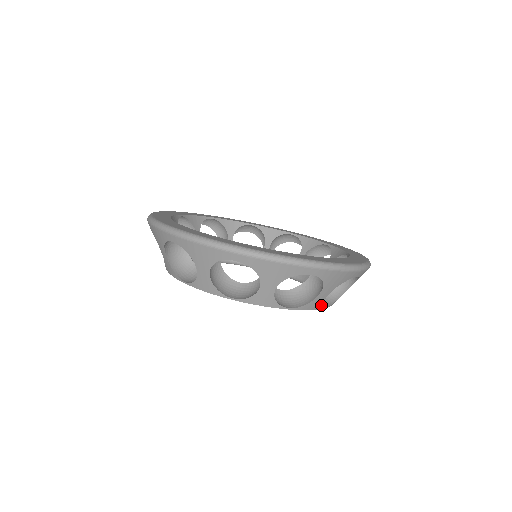
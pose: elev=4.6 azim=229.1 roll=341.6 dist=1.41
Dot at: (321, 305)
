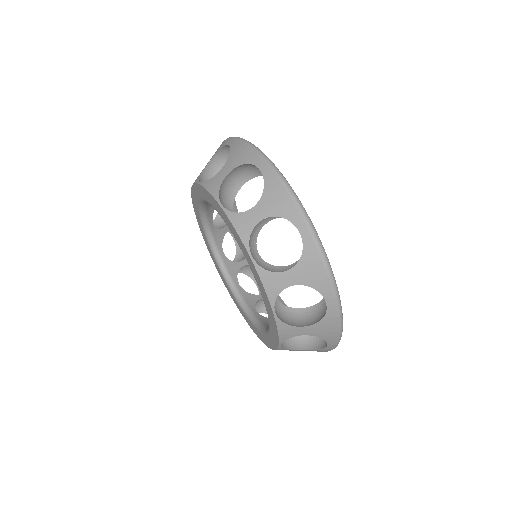
Dot at: occluded
